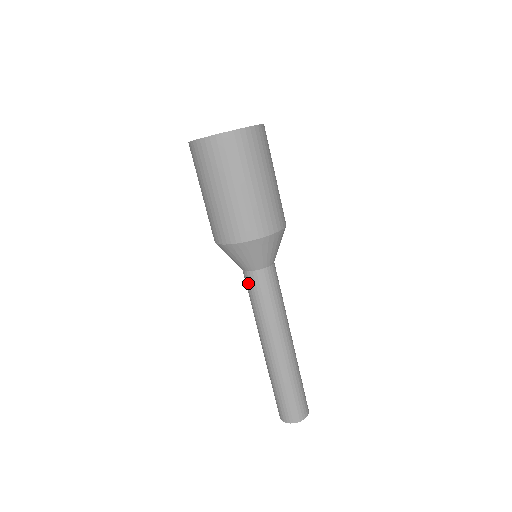
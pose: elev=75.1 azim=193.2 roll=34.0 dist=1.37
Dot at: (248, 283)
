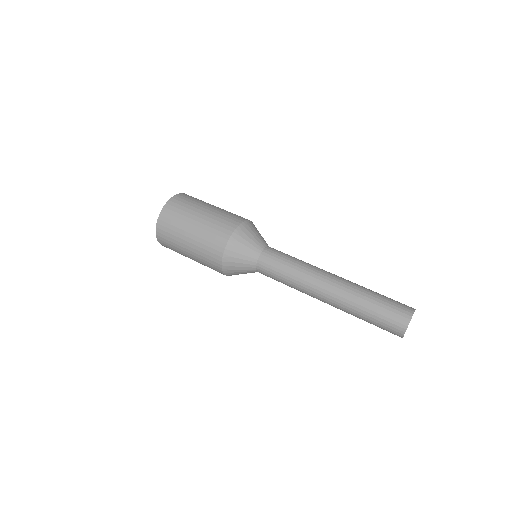
Dot at: (266, 275)
